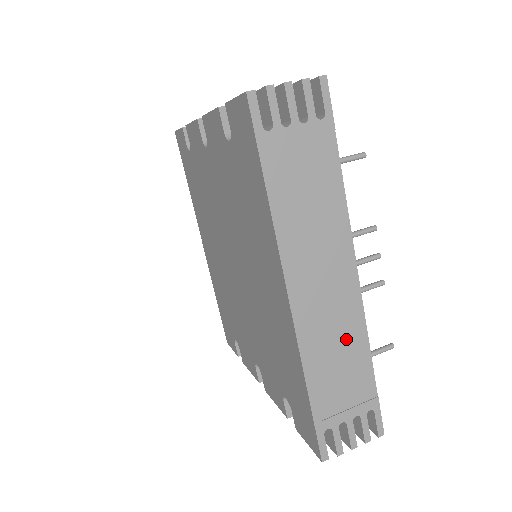
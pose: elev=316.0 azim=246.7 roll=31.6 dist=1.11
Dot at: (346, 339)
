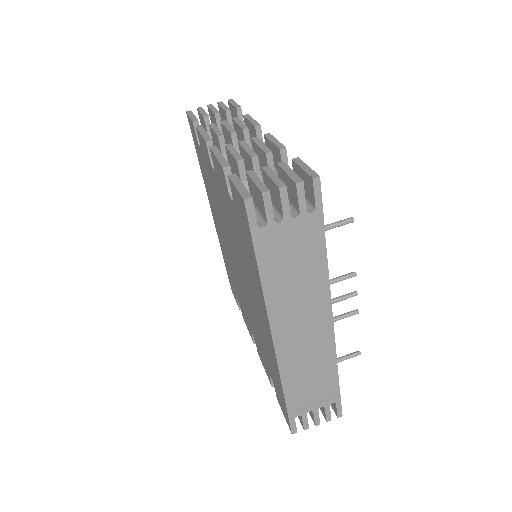
Dot at: (318, 362)
